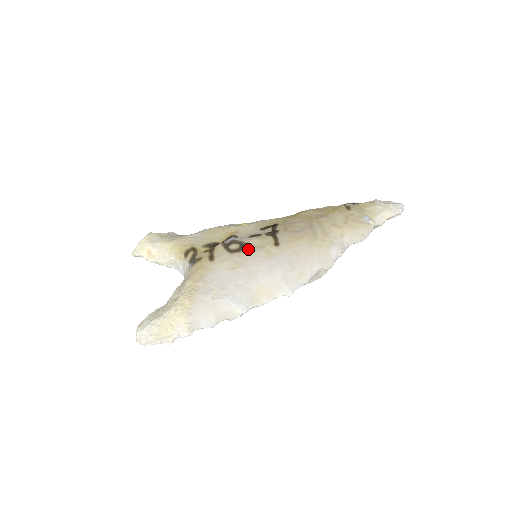
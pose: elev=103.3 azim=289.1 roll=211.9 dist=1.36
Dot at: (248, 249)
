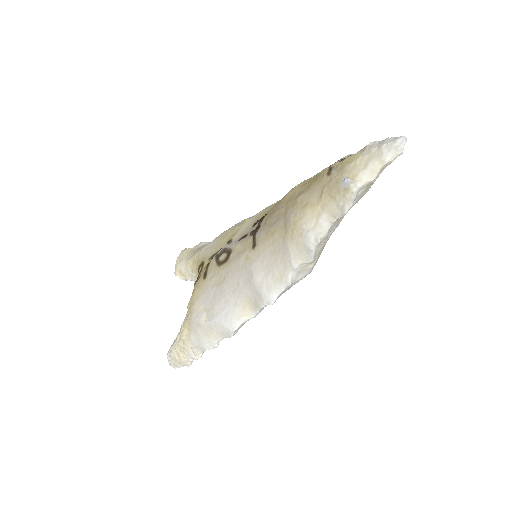
Dot at: (231, 258)
